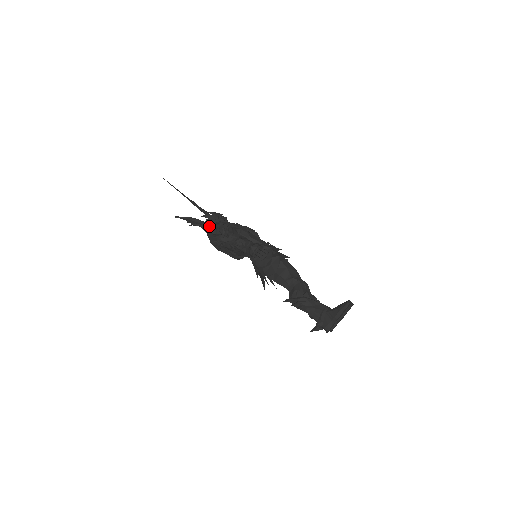
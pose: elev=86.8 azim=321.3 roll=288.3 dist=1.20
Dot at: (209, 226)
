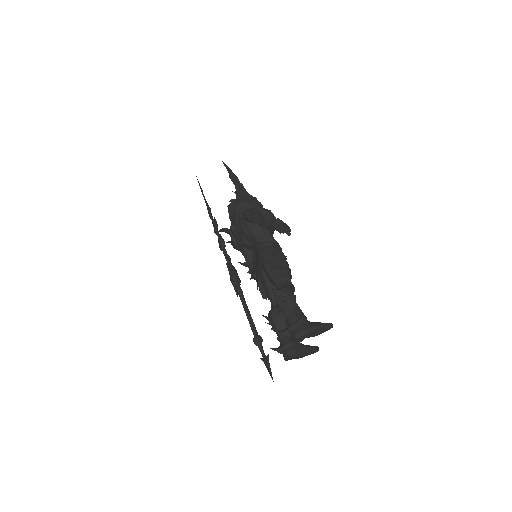
Dot at: (245, 190)
